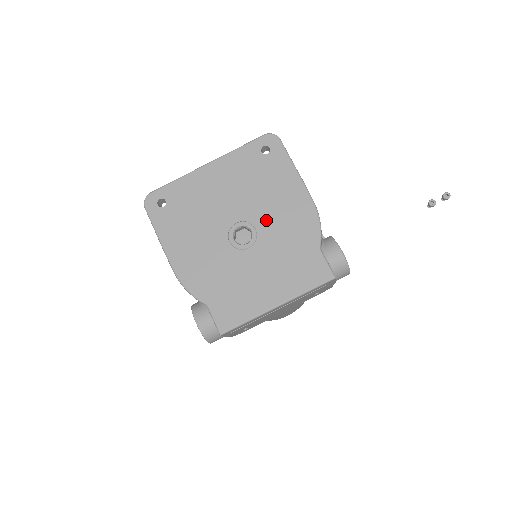
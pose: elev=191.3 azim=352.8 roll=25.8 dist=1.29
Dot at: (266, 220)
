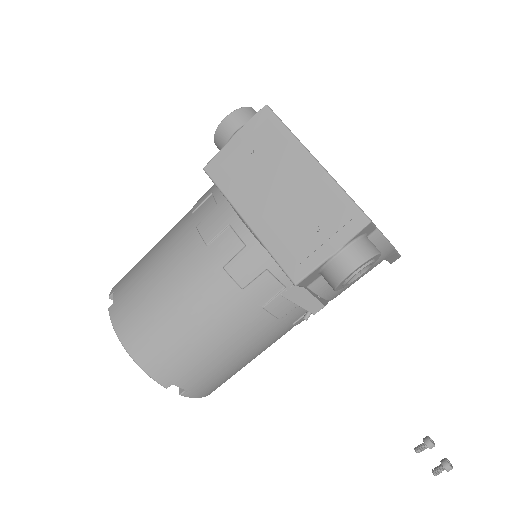
Dot at: occluded
